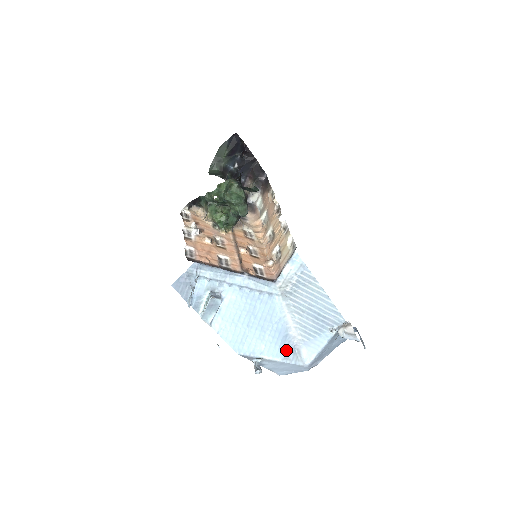
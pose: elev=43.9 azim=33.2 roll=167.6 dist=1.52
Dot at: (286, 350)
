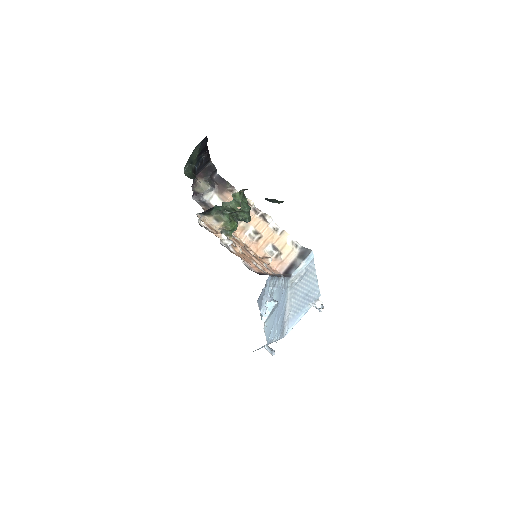
Dot at: (281, 329)
